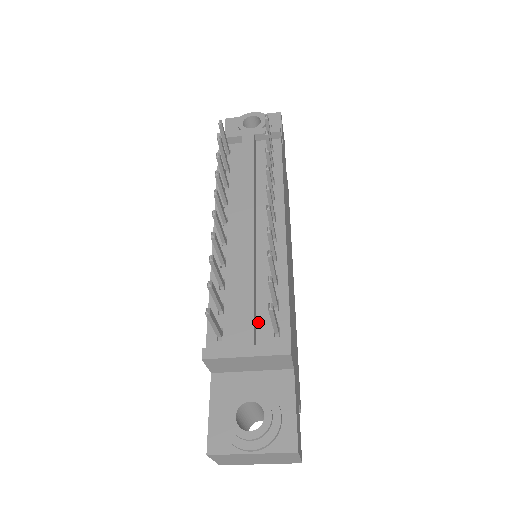
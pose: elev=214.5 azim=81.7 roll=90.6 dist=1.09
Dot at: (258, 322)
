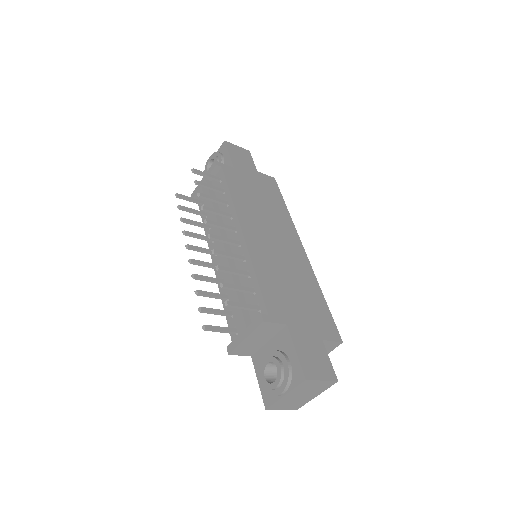
Dot at: (249, 310)
